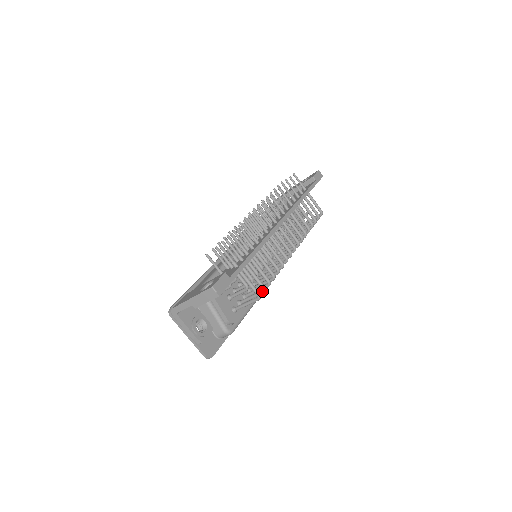
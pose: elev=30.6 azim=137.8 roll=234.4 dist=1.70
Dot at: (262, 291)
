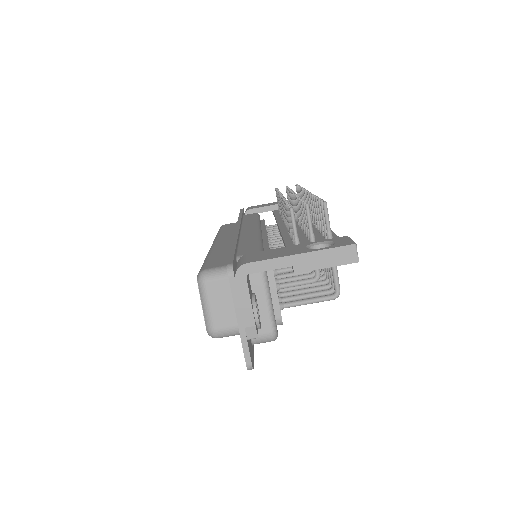
Dot at: (331, 290)
